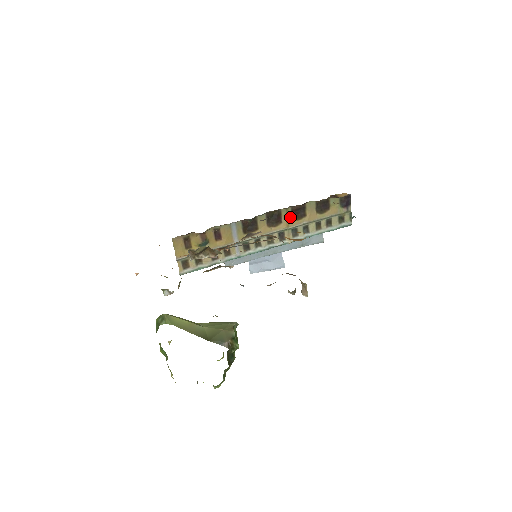
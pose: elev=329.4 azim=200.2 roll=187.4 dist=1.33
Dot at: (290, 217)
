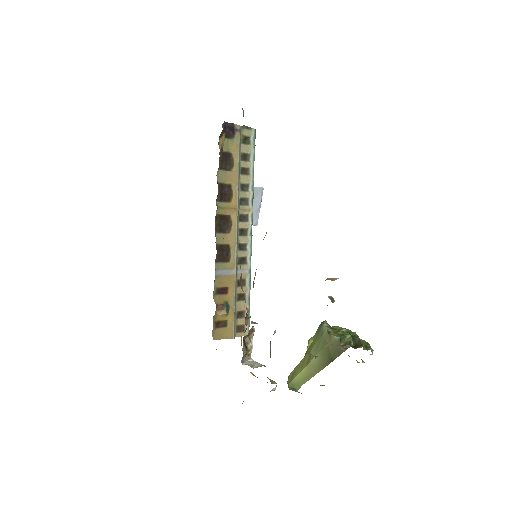
Dot at: (227, 205)
